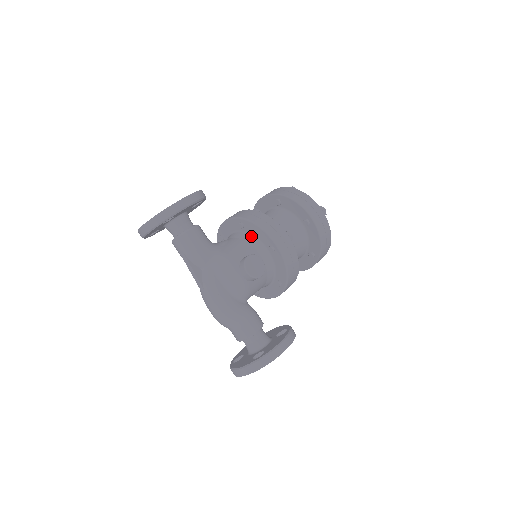
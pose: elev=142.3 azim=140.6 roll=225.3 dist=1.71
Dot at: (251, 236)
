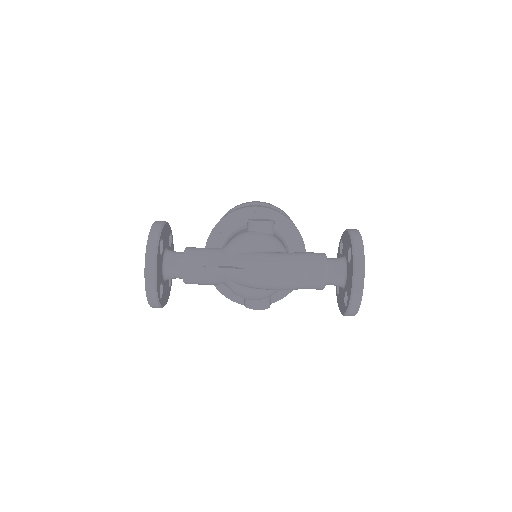
Dot at: (234, 231)
